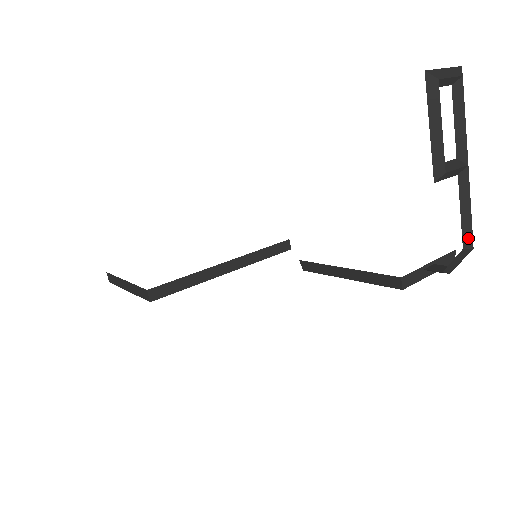
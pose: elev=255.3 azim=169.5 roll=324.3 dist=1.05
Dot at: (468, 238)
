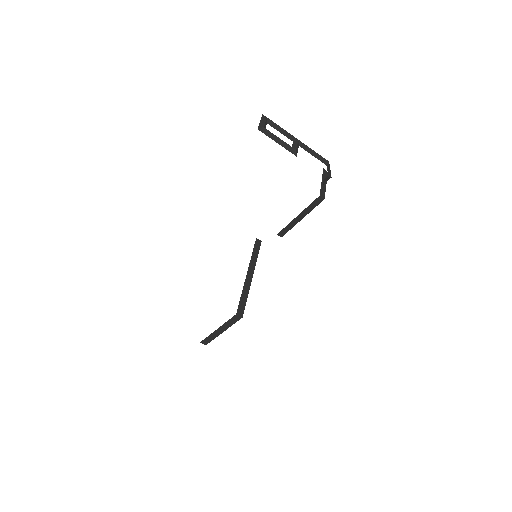
Dot at: (324, 160)
